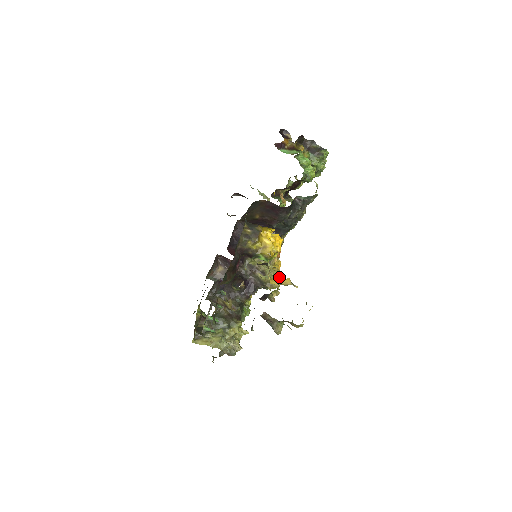
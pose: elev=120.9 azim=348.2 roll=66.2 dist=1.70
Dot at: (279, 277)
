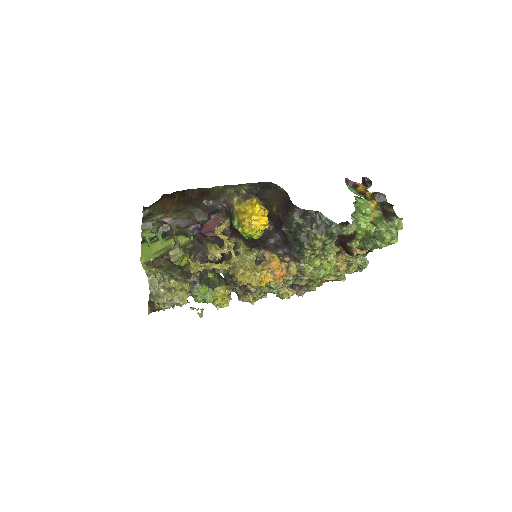
Dot at: (250, 274)
